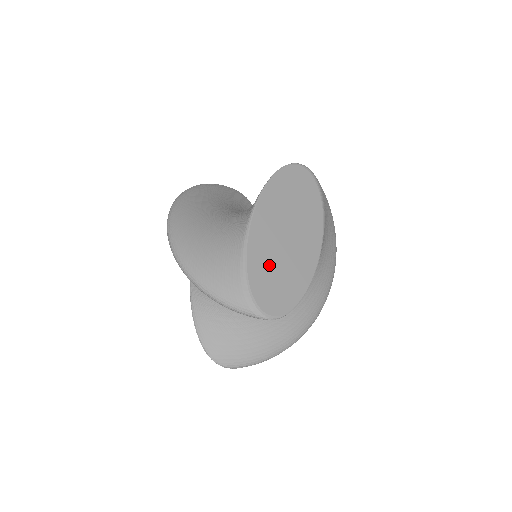
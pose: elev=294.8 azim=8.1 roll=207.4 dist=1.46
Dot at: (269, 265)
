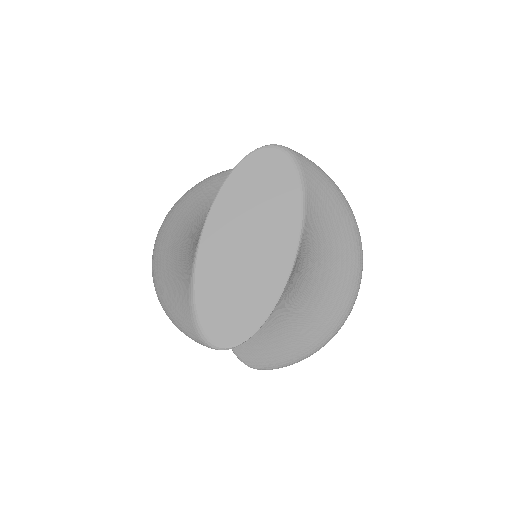
Dot at: (222, 286)
